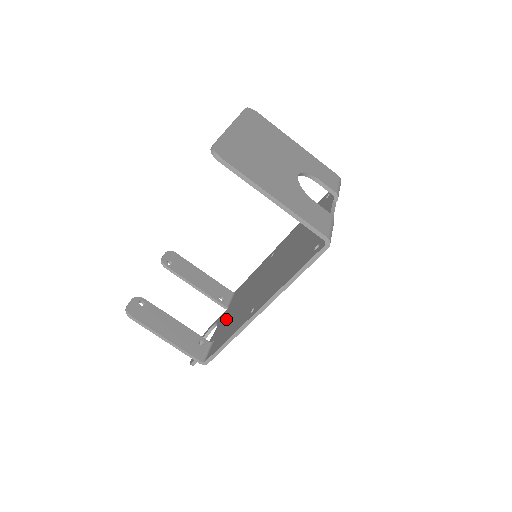
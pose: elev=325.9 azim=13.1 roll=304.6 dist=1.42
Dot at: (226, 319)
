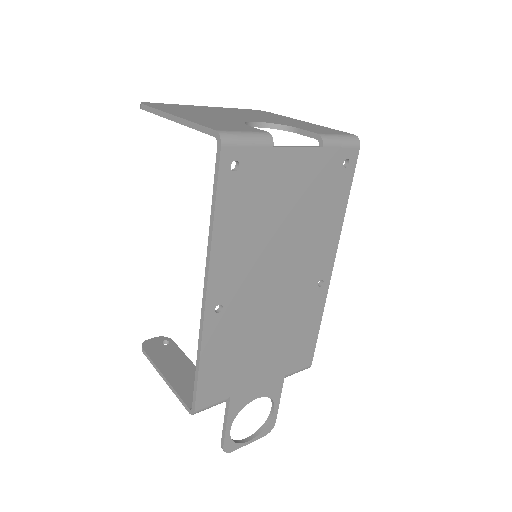
Dot at: occluded
